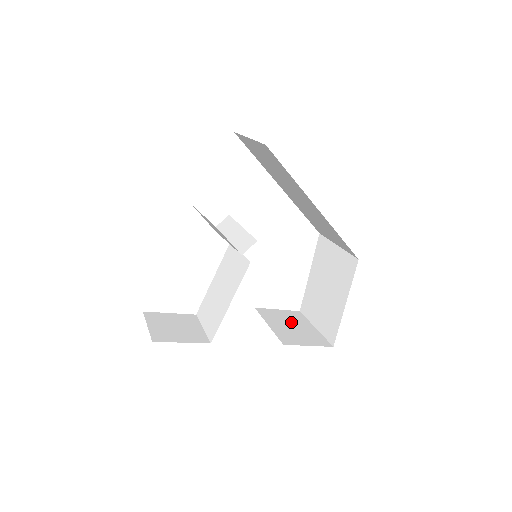
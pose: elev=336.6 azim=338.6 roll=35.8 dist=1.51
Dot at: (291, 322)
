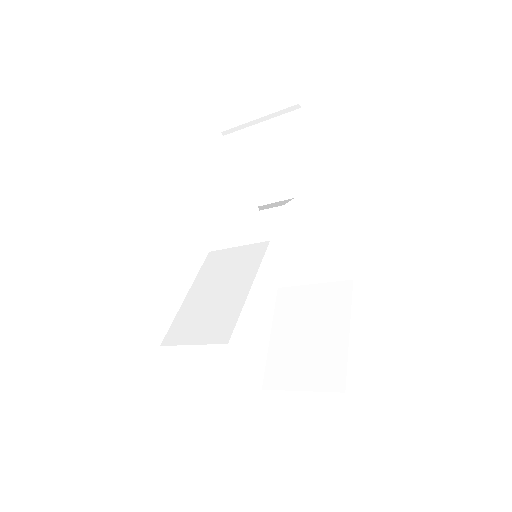
Dot at: occluded
